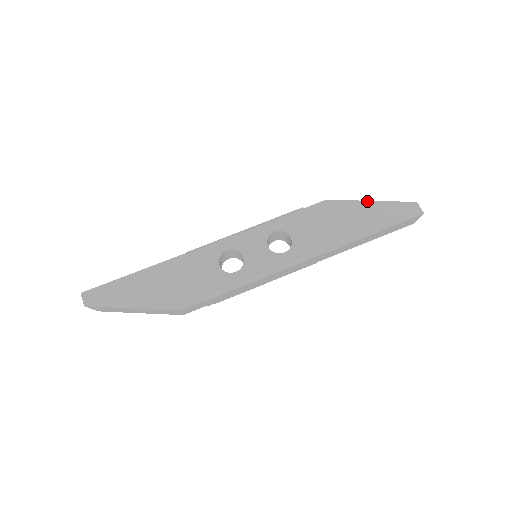
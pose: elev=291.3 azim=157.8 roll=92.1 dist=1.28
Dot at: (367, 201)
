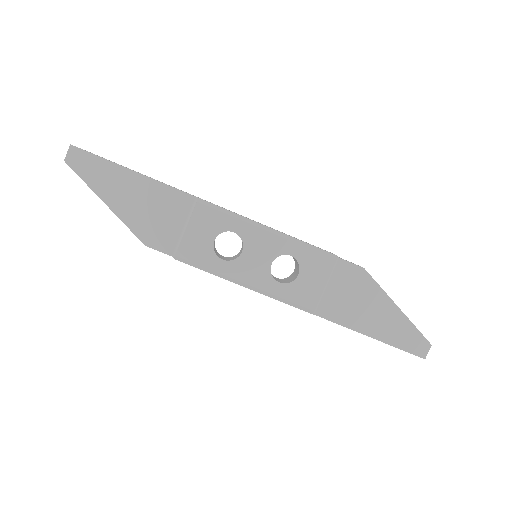
Dot at: (395, 304)
